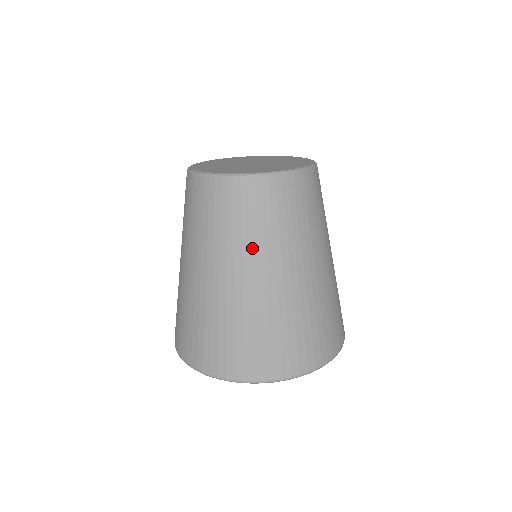
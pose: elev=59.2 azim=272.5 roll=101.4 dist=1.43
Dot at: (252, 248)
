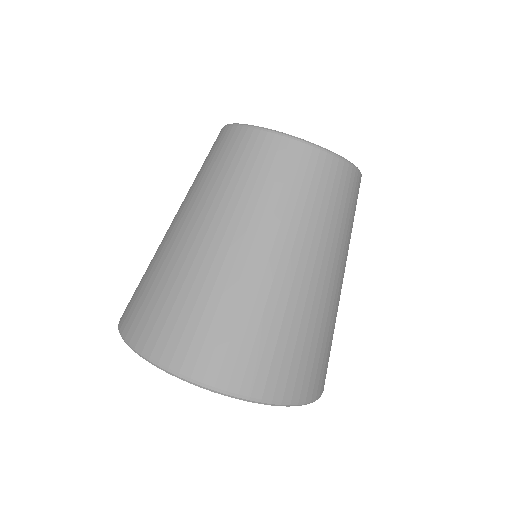
Dot at: (316, 234)
